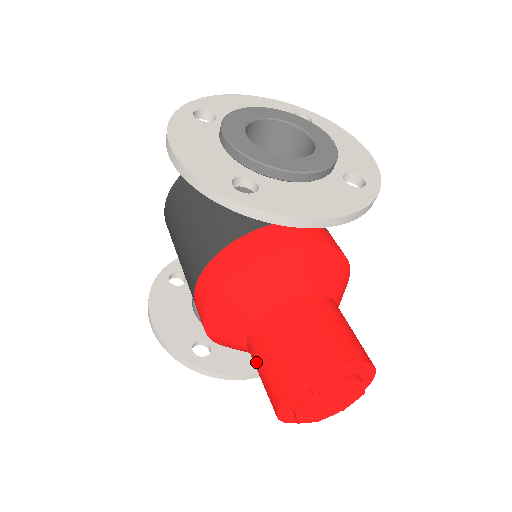
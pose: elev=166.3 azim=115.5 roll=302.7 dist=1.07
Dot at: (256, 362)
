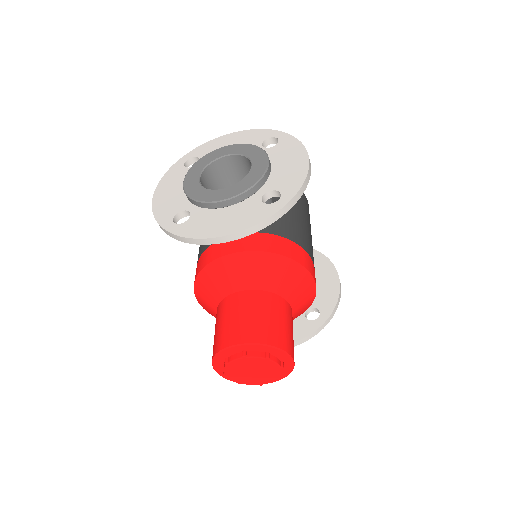
Dot at: occluded
